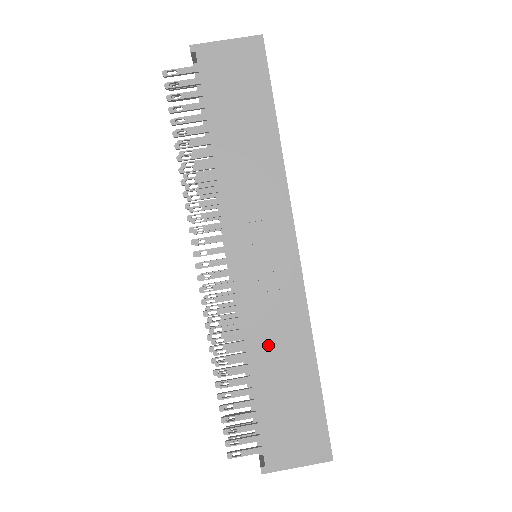
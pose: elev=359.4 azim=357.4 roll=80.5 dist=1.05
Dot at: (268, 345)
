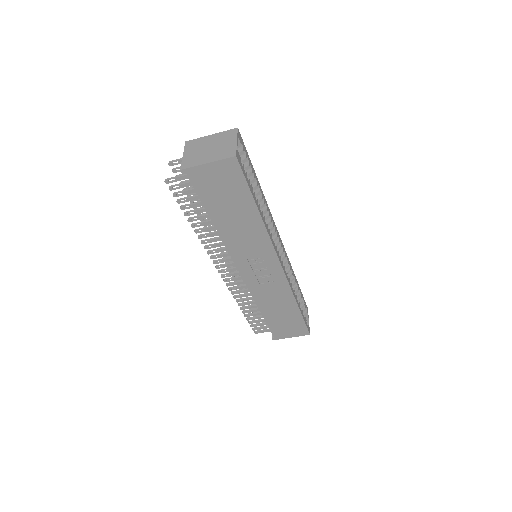
Dot at: (269, 302)
